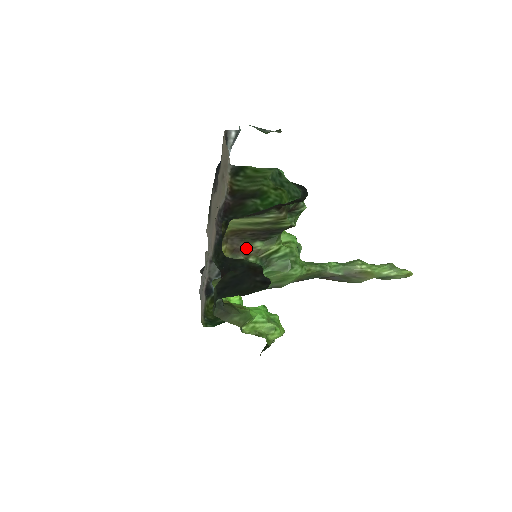
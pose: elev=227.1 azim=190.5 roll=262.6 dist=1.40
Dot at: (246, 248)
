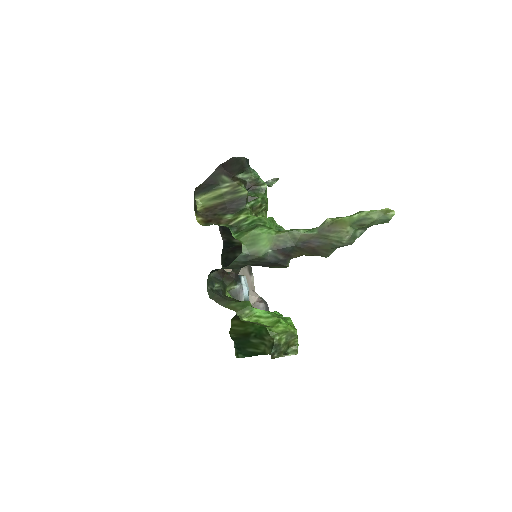
Dot at: (218, 219)
